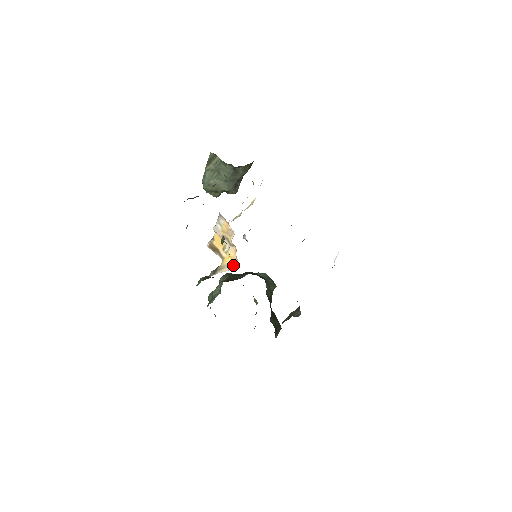
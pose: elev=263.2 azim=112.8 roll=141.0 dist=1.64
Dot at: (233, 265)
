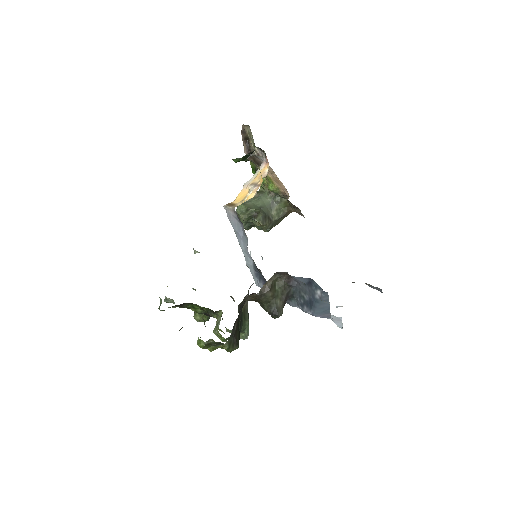
Dot at: occluded
